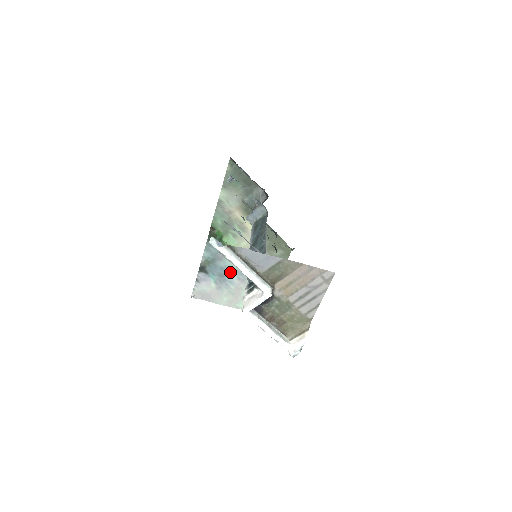
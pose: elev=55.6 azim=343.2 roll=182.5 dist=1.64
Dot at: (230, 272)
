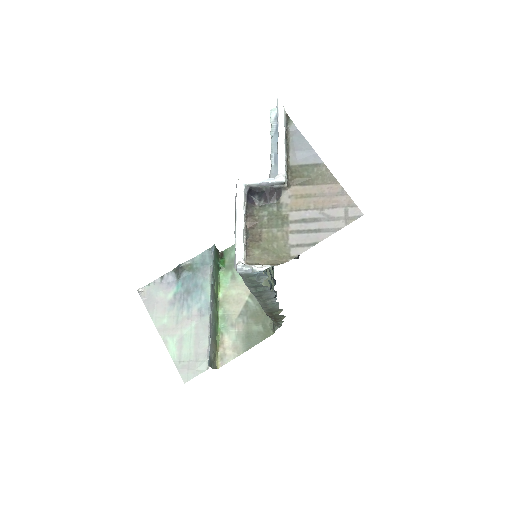
Dot at: (199, 295)
